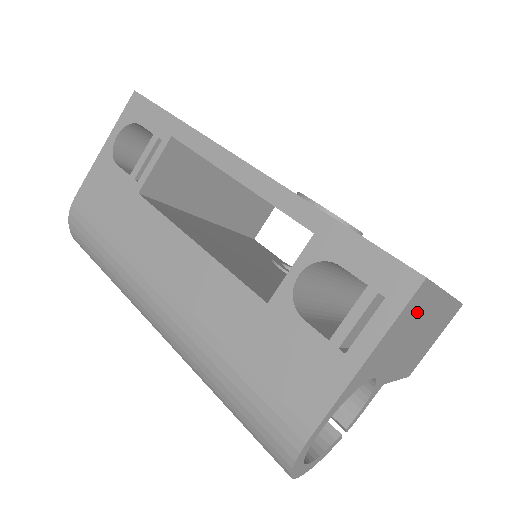
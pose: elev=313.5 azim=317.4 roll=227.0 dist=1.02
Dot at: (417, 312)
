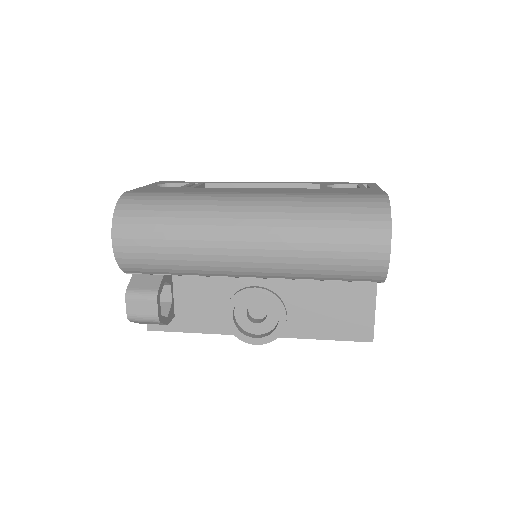
Dot at: occluded
